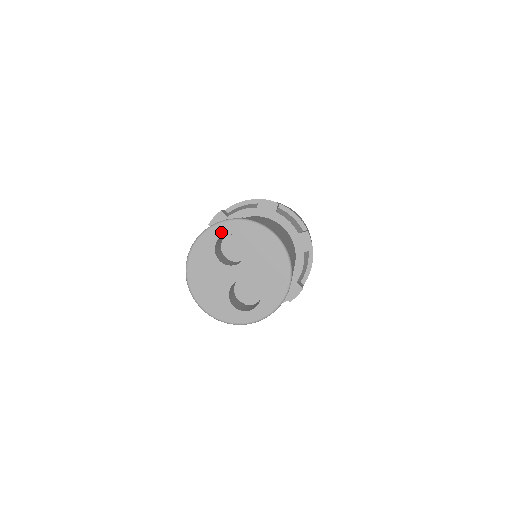
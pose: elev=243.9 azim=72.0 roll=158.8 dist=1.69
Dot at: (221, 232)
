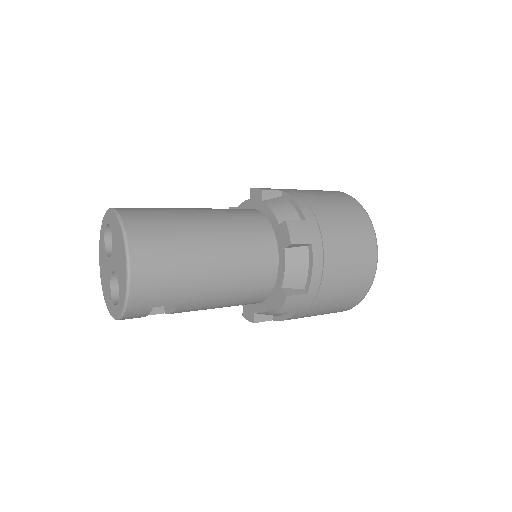
Dot at: (105, 224)
